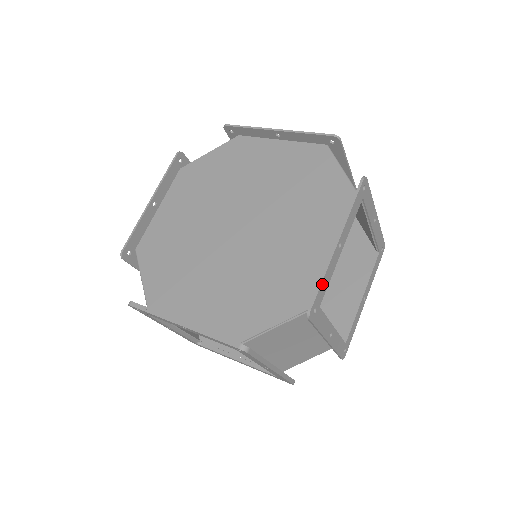
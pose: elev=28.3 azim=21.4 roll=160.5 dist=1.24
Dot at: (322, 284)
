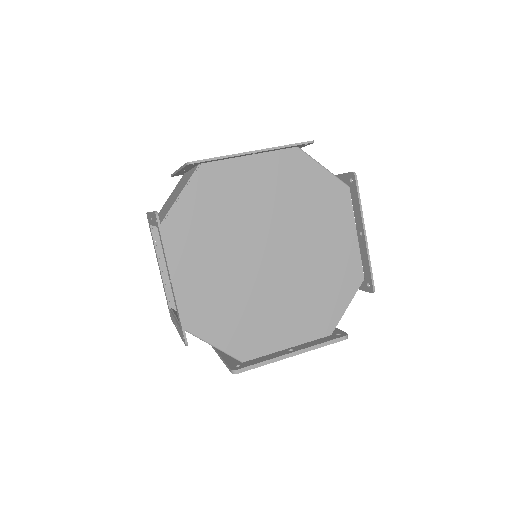
Dot at: (370, 267)
